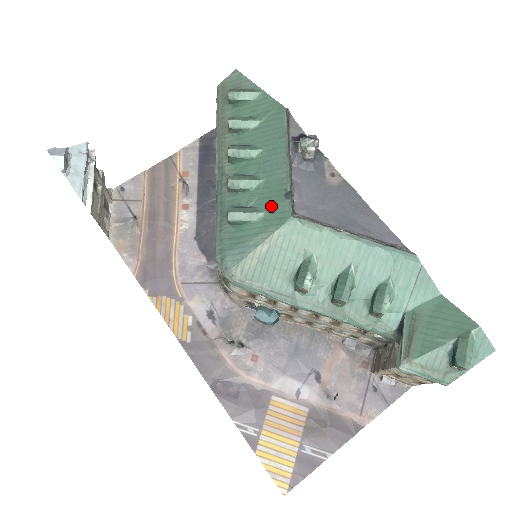
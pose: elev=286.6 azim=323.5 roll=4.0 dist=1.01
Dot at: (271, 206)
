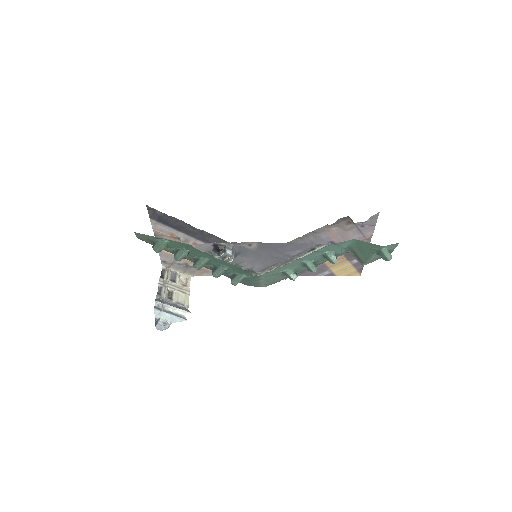
Dot at: (245, 273)
